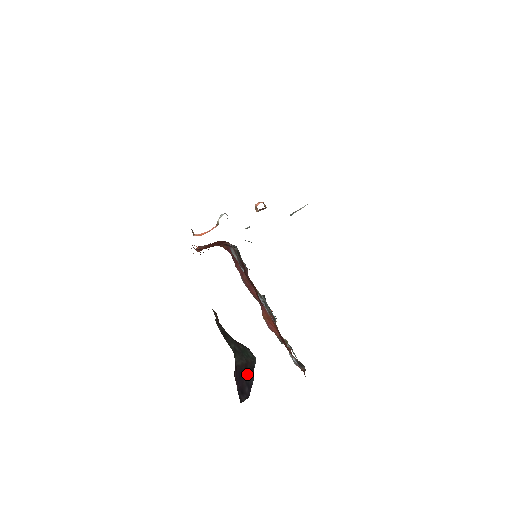
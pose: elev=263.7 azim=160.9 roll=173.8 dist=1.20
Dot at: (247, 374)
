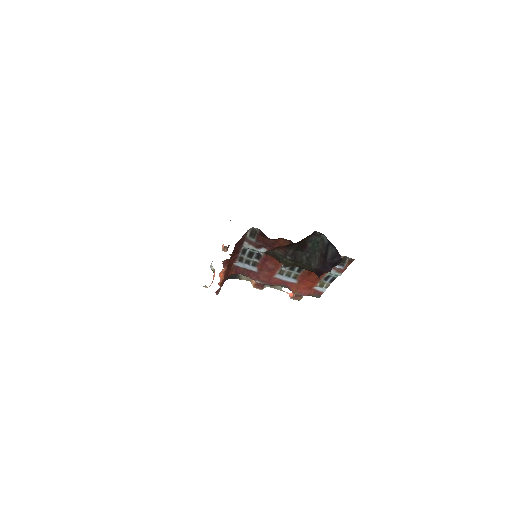
Dot at: (327, 256)
